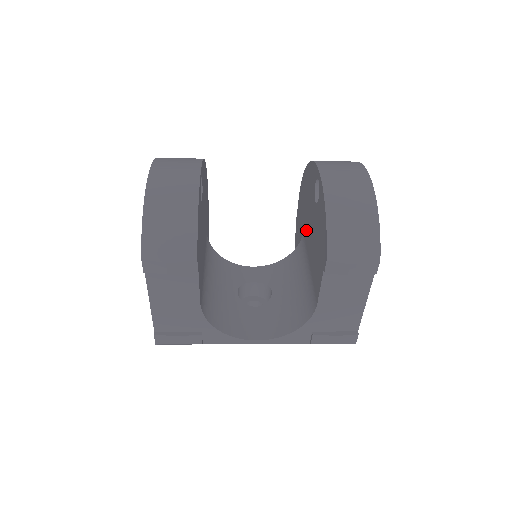
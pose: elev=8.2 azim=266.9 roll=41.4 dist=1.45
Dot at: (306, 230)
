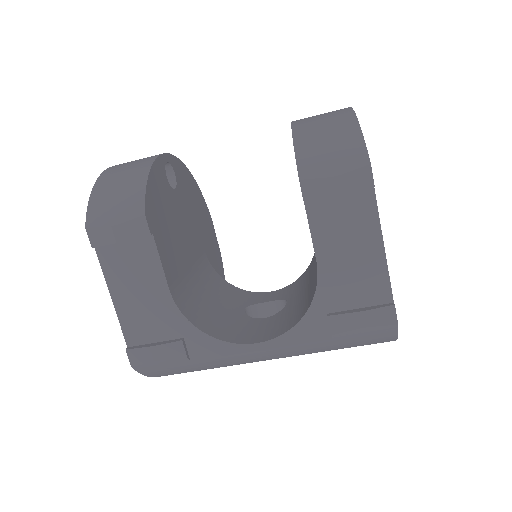
Dot at: occluded
